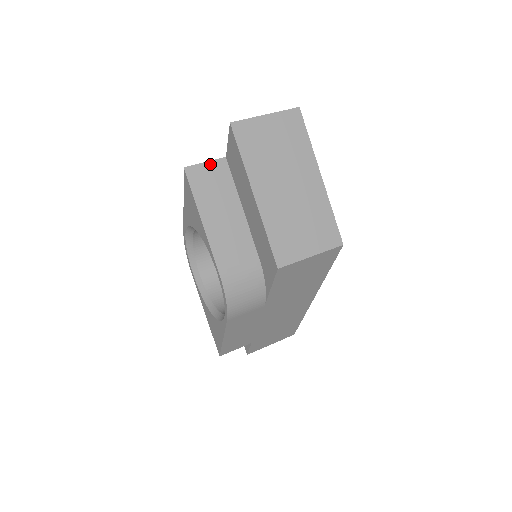
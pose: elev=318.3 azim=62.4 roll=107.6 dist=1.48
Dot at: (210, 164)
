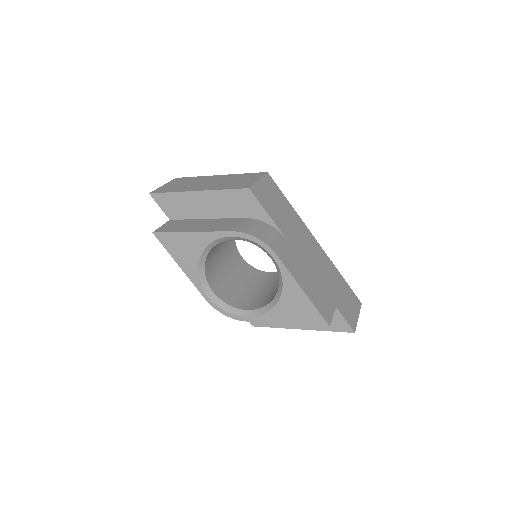
Dot at: (165, 225)
